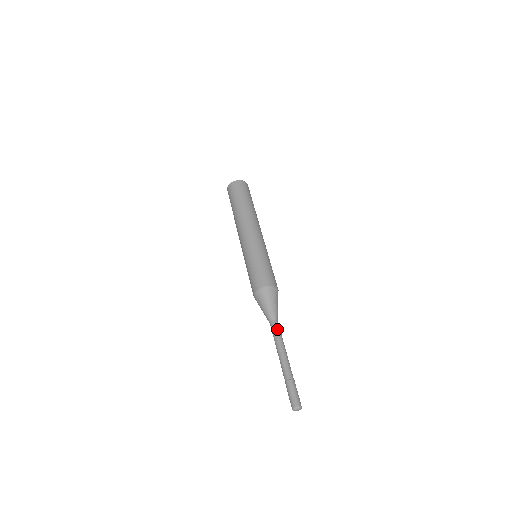
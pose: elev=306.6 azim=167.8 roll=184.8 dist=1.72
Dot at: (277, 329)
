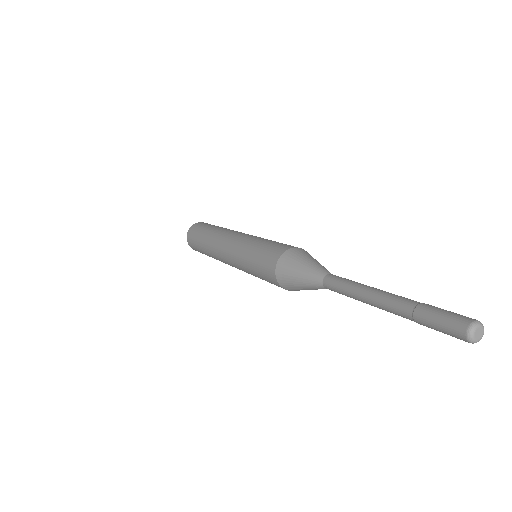
Dot at: occluded
